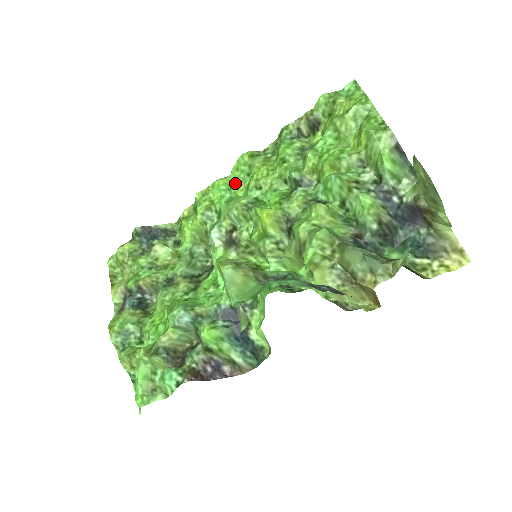
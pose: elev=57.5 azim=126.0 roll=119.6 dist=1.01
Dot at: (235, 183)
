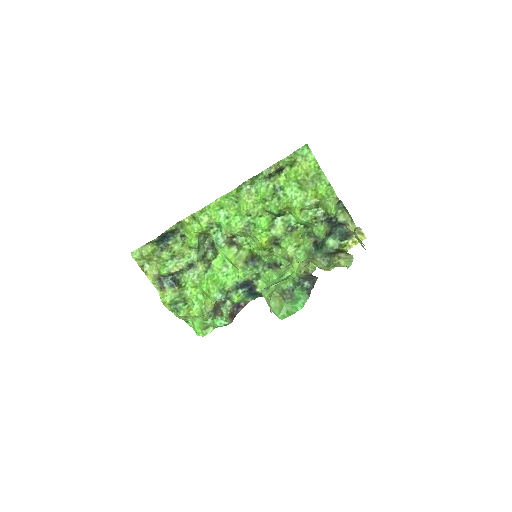
Dot at: (225, 205)
